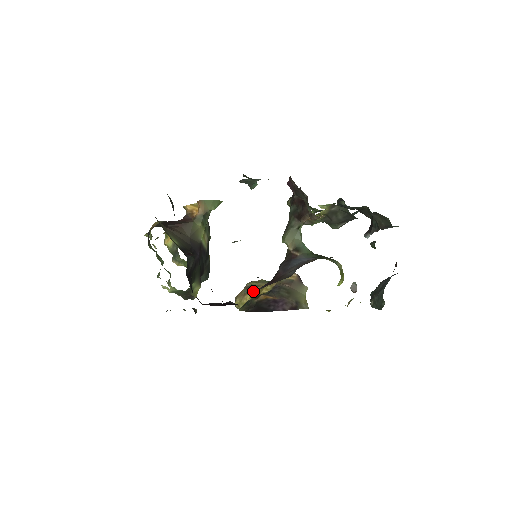
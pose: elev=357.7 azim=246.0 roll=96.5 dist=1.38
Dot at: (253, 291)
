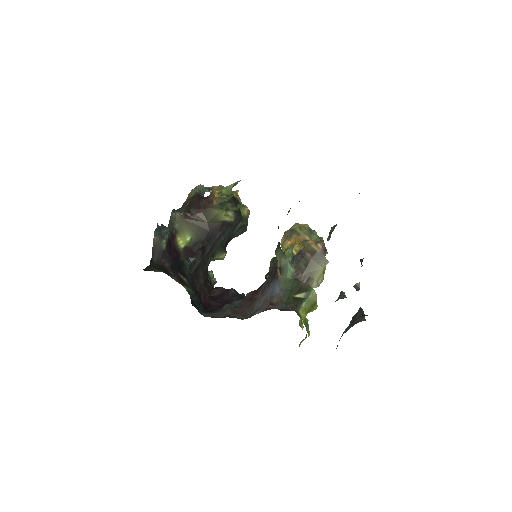
Dot at: (292, 239)
